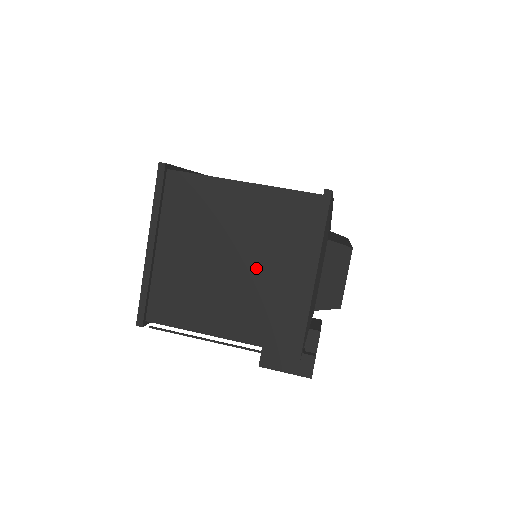
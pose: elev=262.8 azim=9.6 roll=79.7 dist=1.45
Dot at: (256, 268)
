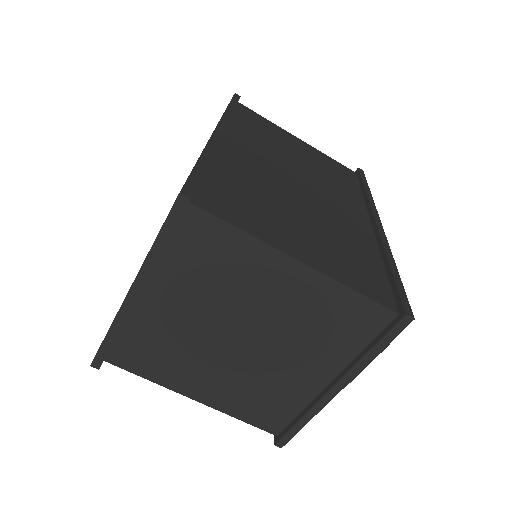
Dot at: (272, 356)
